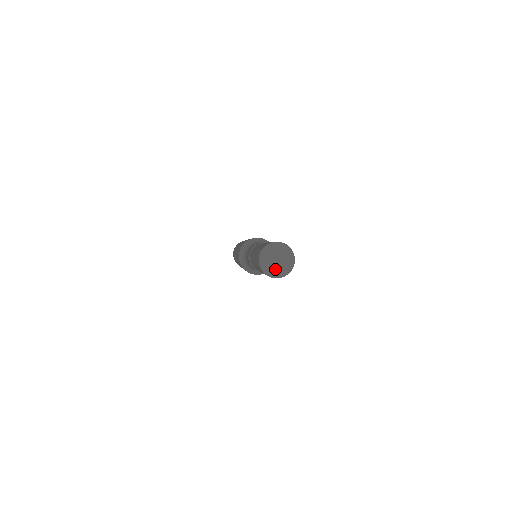
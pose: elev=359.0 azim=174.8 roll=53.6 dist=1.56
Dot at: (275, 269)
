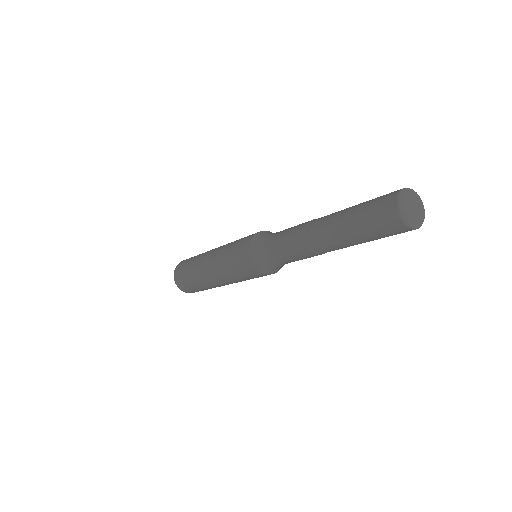
Dot at: (415, 219)
